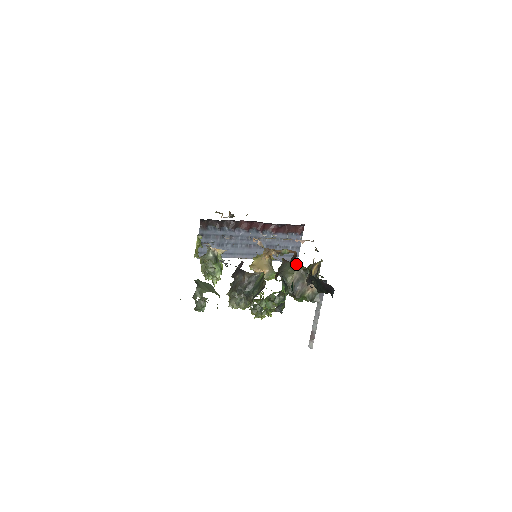
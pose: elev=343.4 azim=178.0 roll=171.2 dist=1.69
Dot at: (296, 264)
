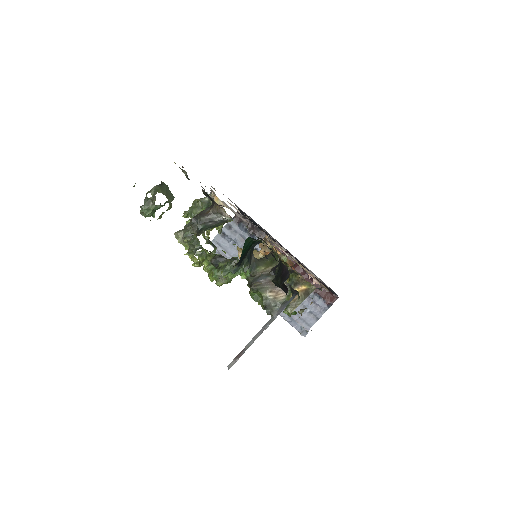
Dot at: occluded
